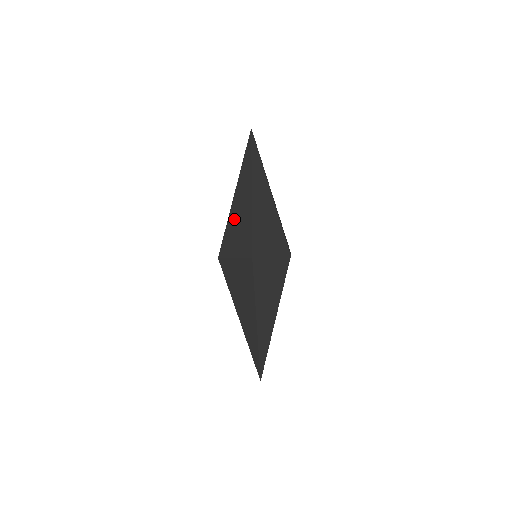
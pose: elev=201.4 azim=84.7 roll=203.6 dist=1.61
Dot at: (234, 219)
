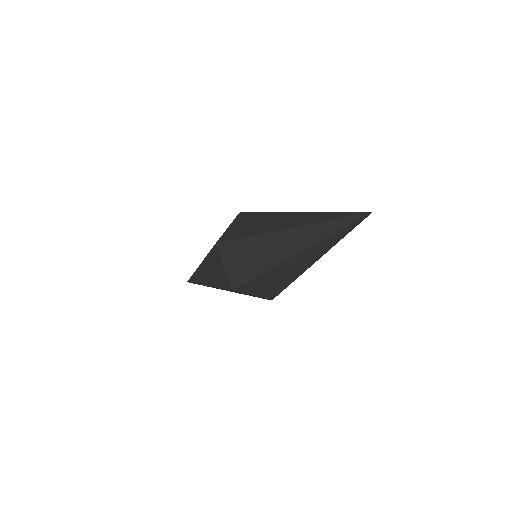
Dot at: (275, 274)
